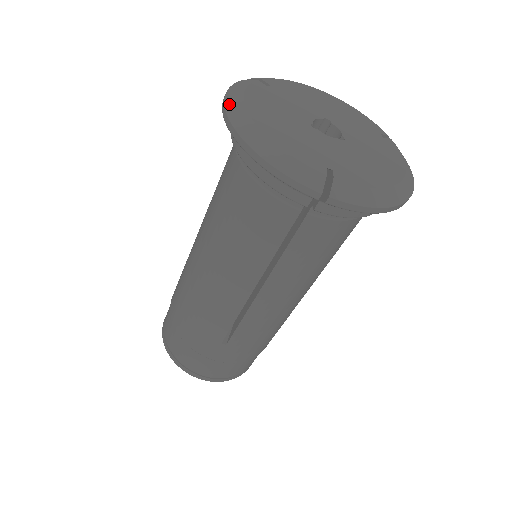
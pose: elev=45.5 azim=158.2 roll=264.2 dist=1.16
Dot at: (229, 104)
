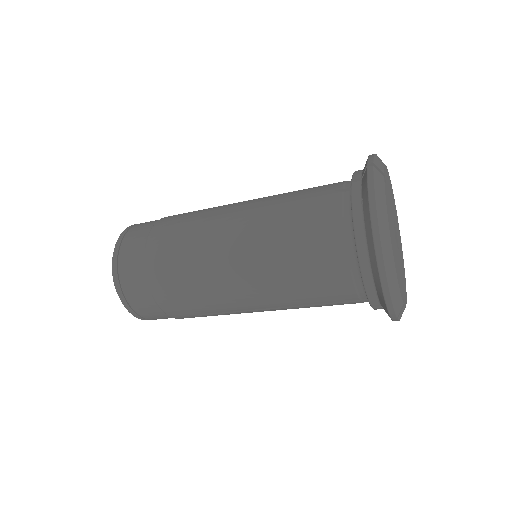
Dot at: (381, 221)
